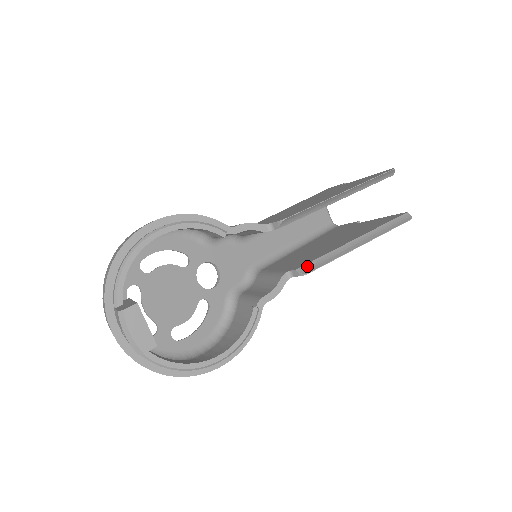
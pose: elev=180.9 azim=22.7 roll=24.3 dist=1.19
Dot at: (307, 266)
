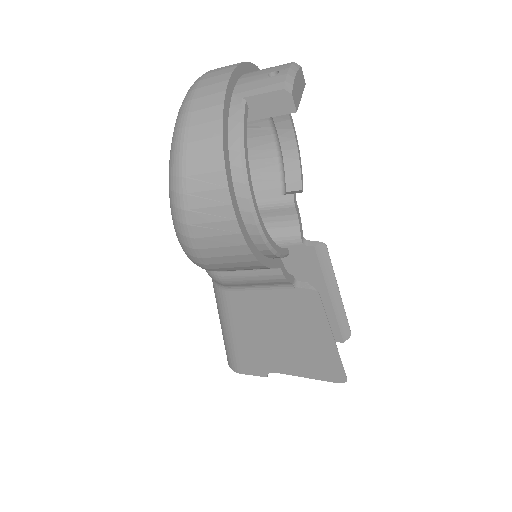
Dot at: occluded
